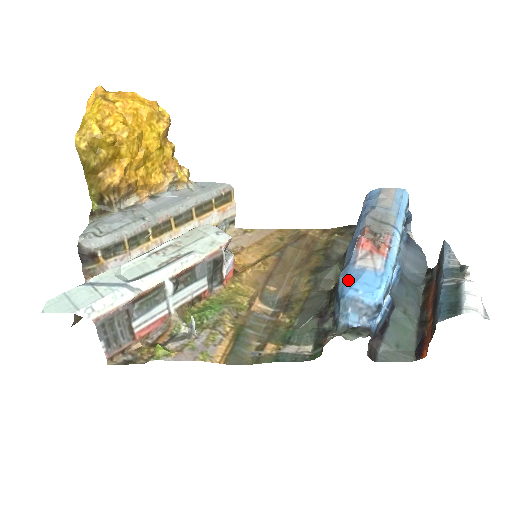
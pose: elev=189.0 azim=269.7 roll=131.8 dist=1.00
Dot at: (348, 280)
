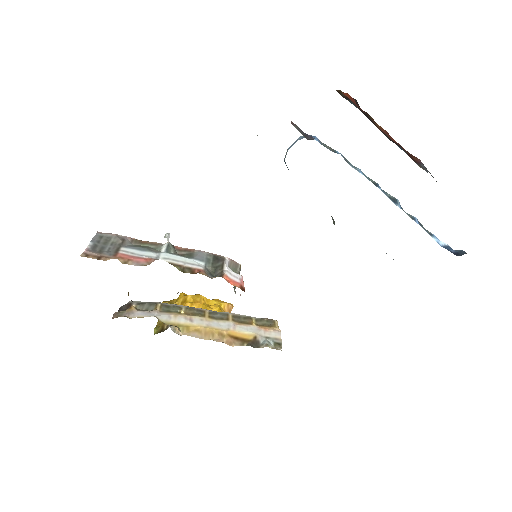
Dot at: occluded
